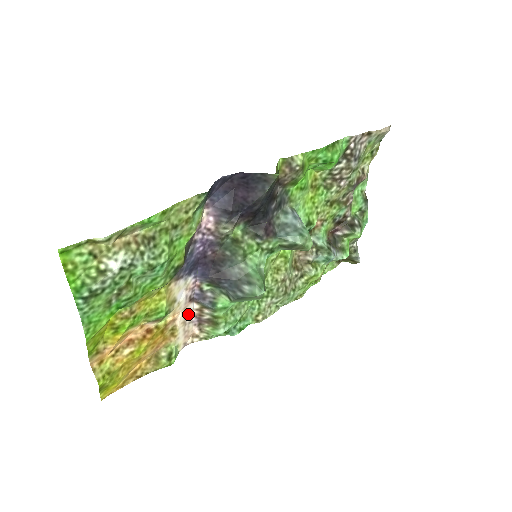
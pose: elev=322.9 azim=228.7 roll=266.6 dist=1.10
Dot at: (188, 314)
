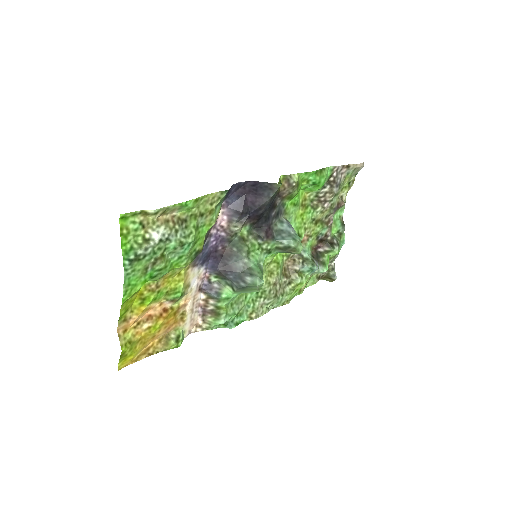
Dot at: (196, 303)
